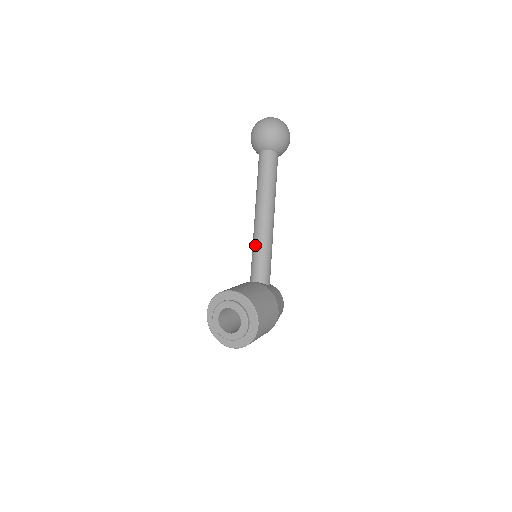
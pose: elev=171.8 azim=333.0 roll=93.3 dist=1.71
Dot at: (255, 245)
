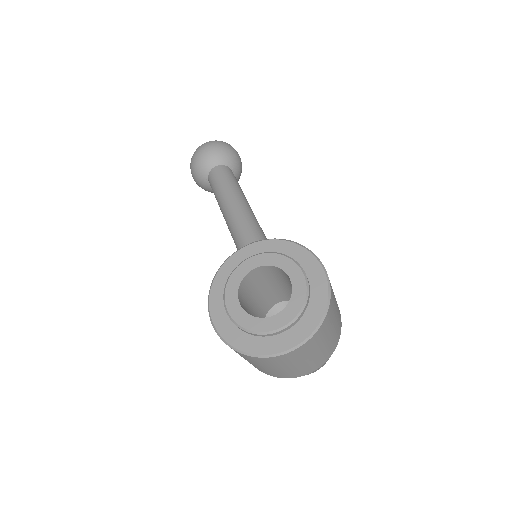
Dot at: occluded
